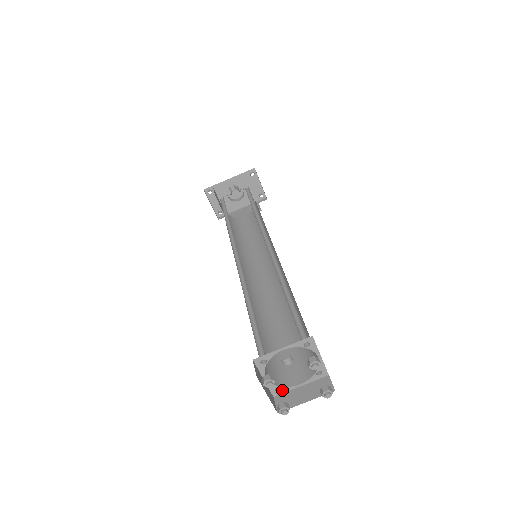
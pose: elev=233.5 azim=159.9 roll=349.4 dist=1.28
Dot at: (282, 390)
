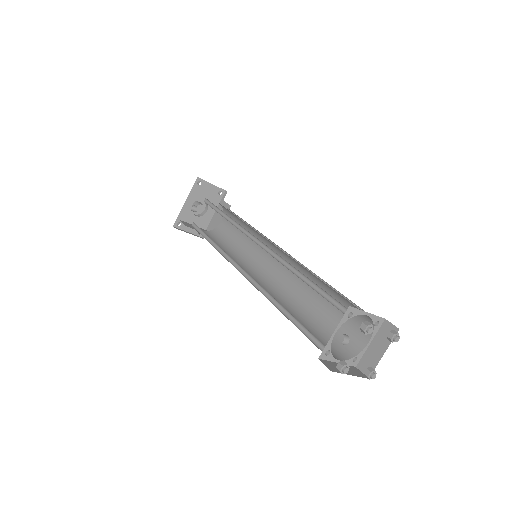
Dot at: (358, 357)
